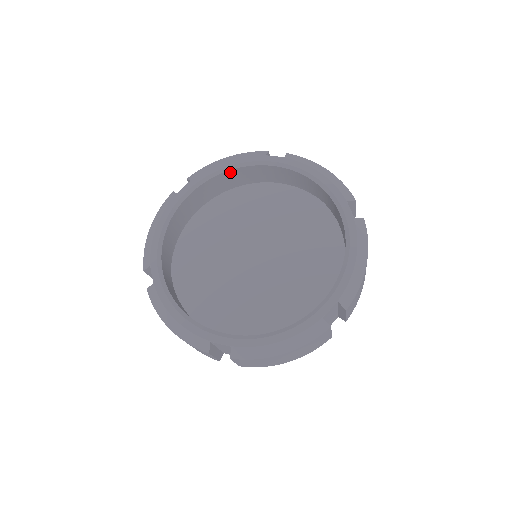
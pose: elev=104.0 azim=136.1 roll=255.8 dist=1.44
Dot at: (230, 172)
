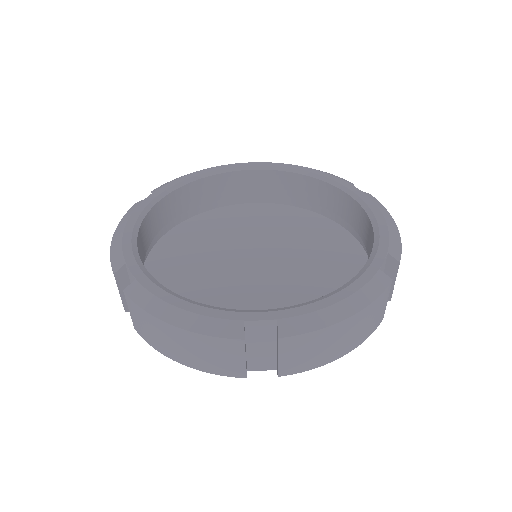
Dot at: (302, 178)
